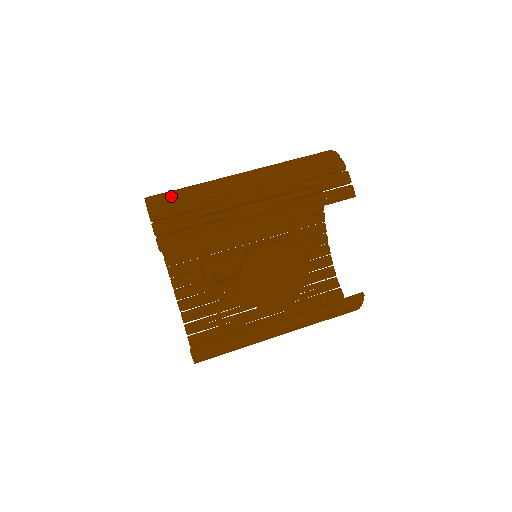
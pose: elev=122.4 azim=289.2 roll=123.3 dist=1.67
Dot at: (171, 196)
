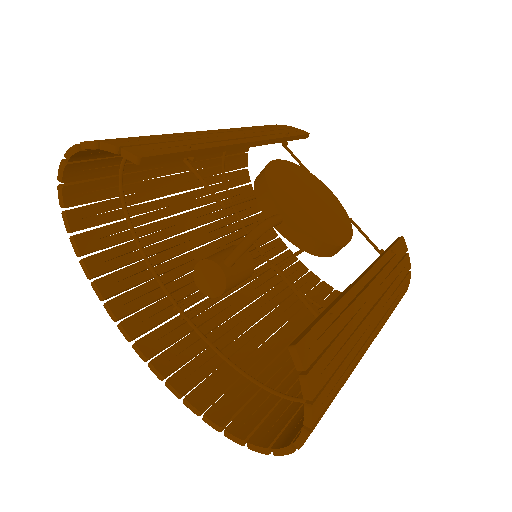
Dot at: occluded
